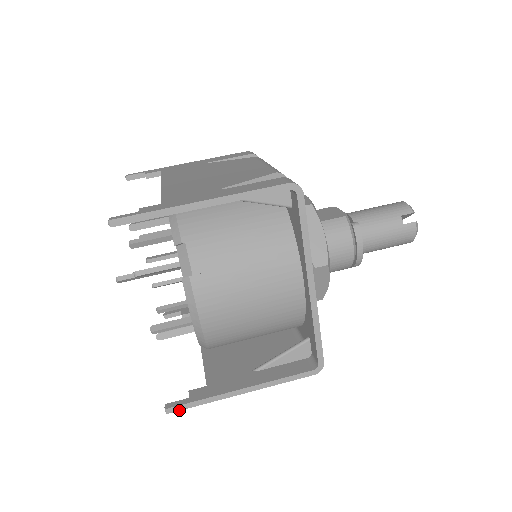
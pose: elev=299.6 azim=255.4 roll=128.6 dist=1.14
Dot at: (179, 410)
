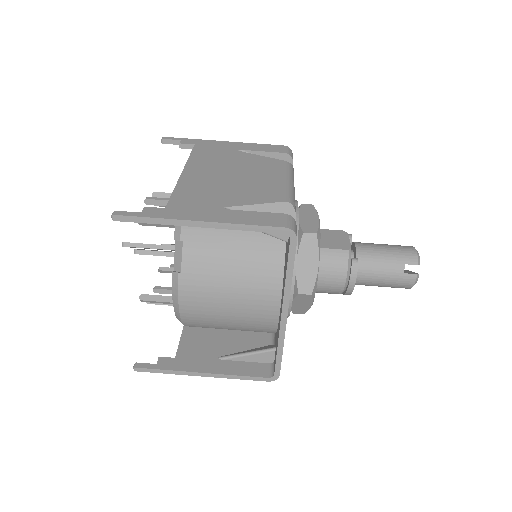
Dot at: (145, 371)
